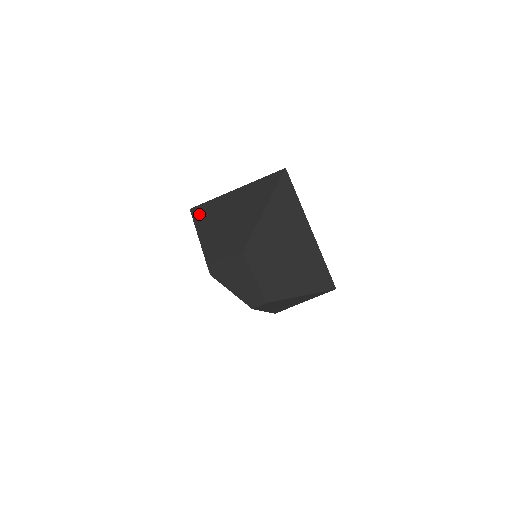
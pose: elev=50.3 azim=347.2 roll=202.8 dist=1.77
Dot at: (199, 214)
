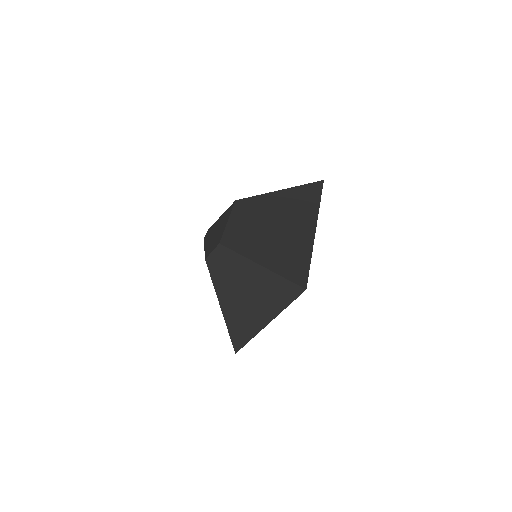
Dot at: occluded
